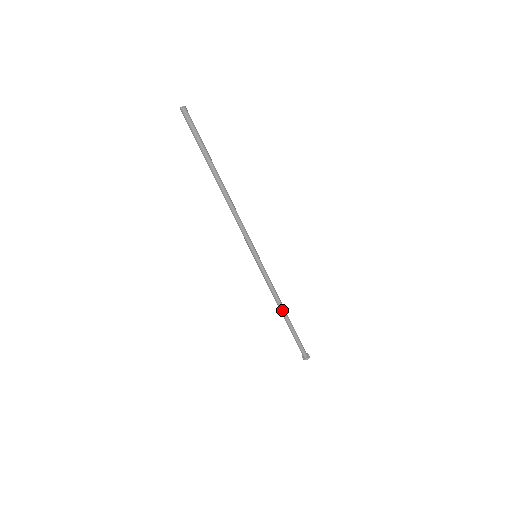
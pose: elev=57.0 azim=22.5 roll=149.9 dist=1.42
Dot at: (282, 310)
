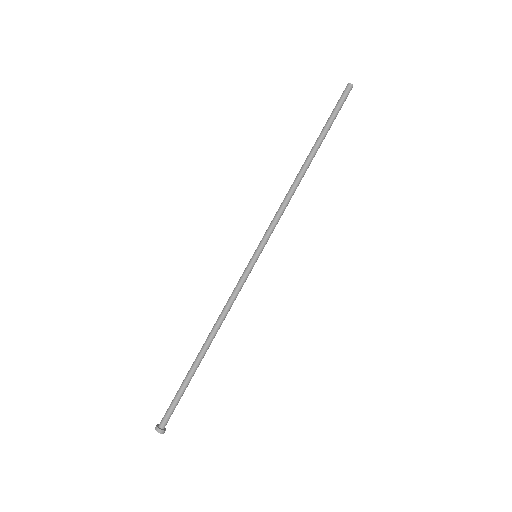
Dot at: (210, 339)
